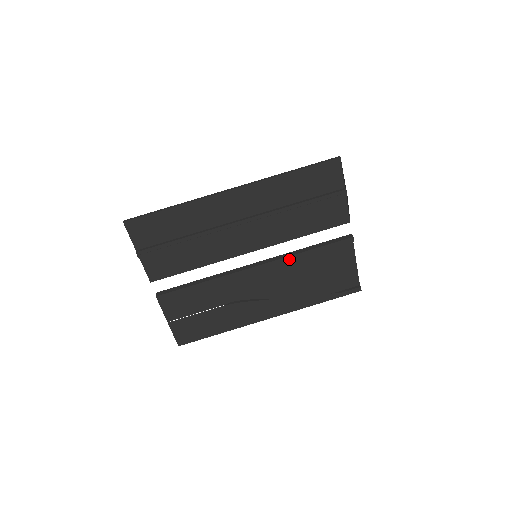
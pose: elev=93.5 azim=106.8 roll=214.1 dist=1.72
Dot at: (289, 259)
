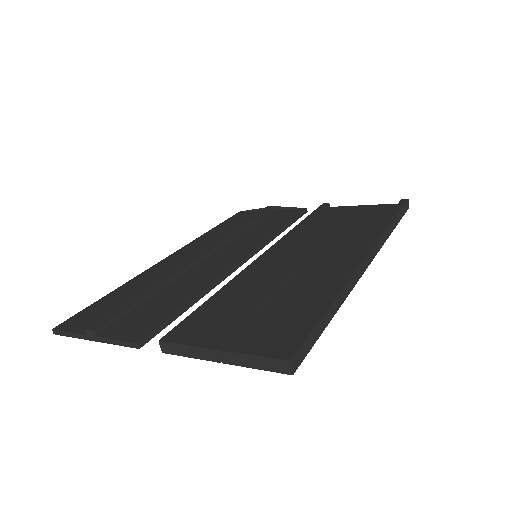
Dot at: (291, 234)
